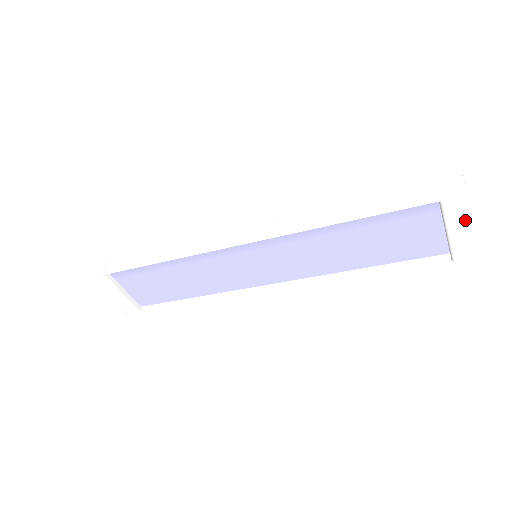
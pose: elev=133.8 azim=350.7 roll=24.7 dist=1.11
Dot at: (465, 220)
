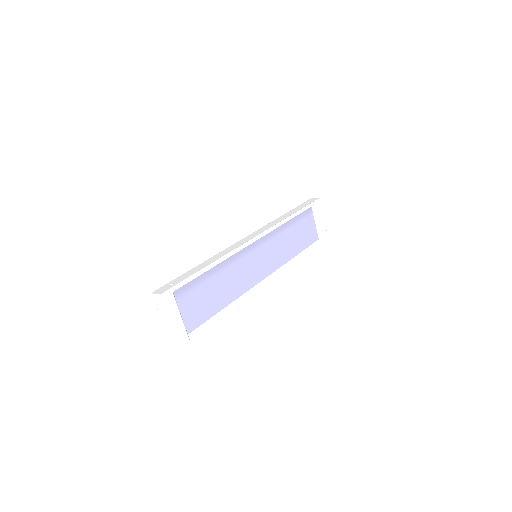
Dot at: (322, 214)
